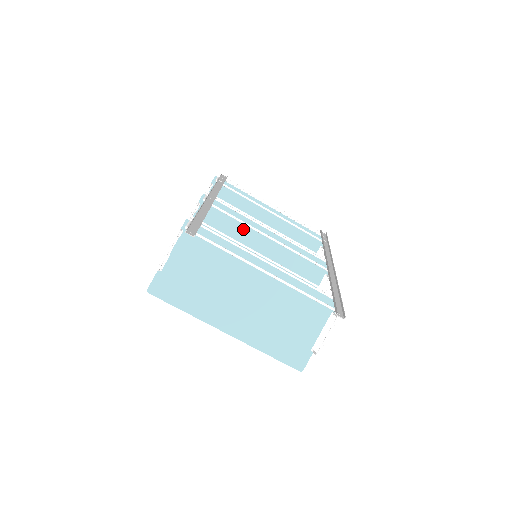
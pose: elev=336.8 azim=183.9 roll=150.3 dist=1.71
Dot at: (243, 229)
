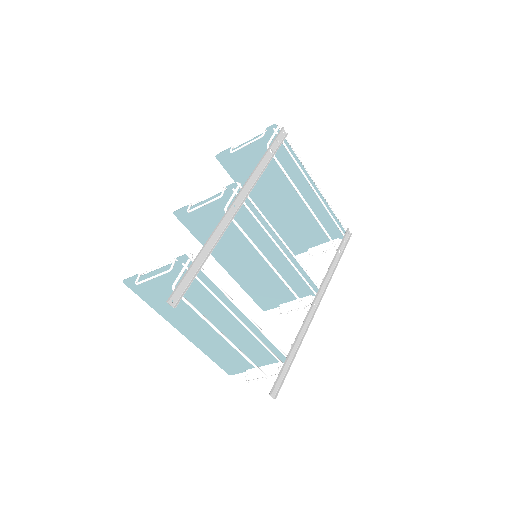
Dot at: (258, 230)
